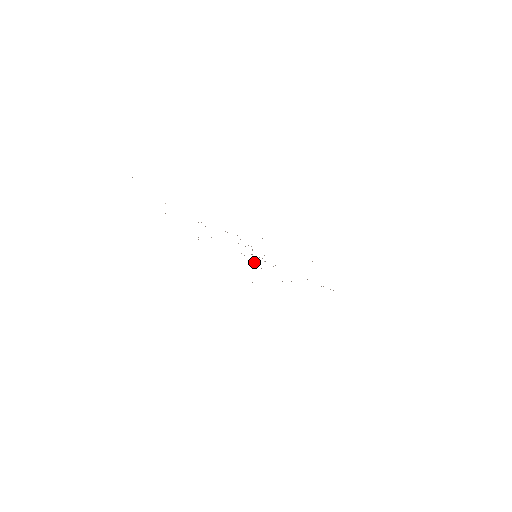
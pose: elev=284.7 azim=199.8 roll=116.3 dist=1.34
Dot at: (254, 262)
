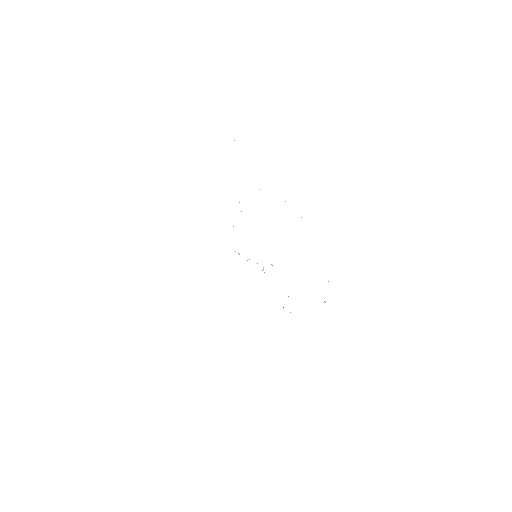
Dot at: occluded
